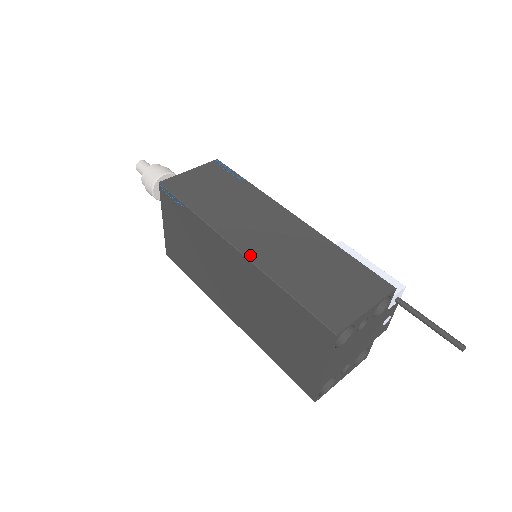
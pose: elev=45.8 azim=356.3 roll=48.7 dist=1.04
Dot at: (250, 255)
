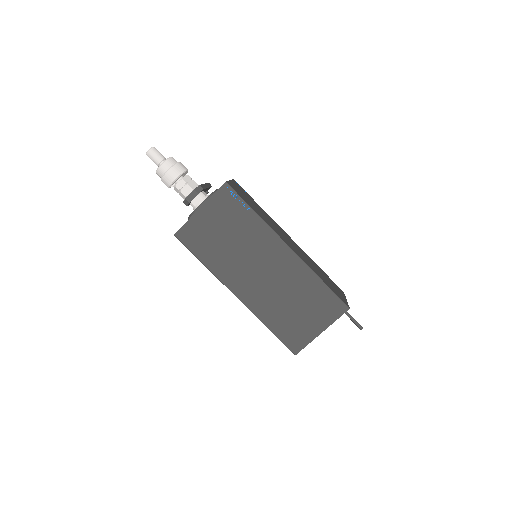
Dot at: (298, 254)
